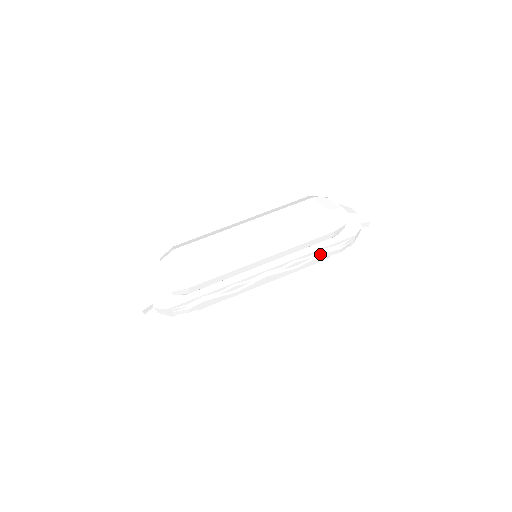
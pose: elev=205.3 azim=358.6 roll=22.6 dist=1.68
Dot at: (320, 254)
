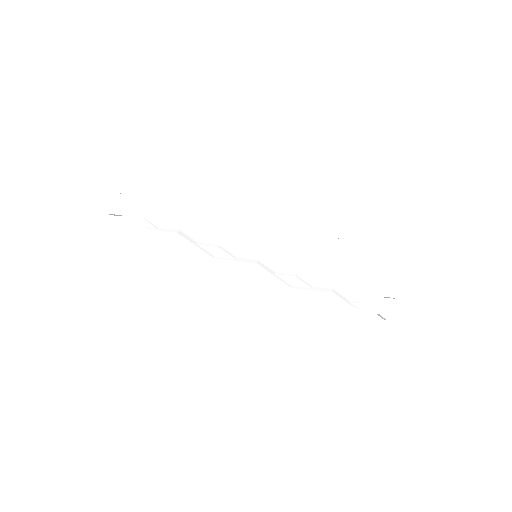
Dot at: (325, 290)
